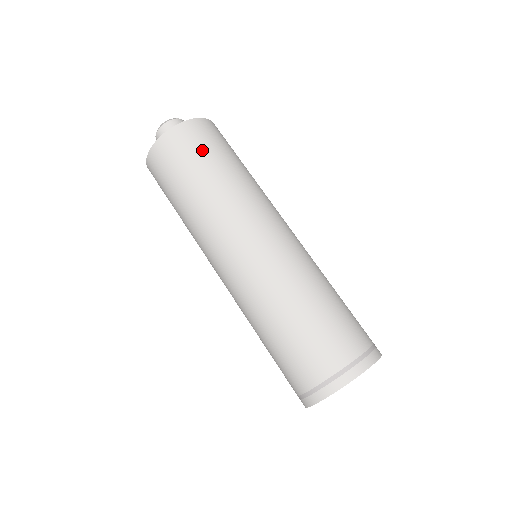
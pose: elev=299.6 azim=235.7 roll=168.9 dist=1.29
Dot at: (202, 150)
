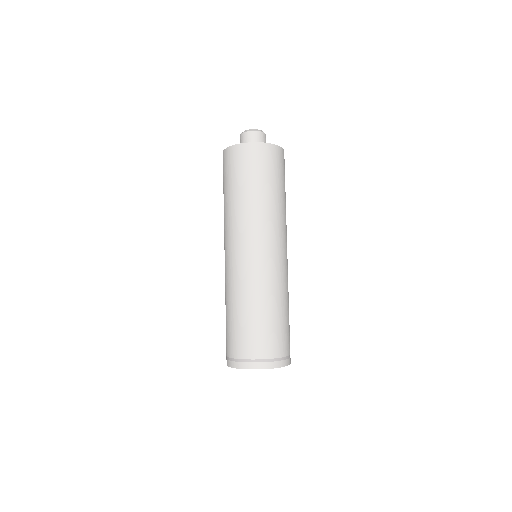
Dot at: (256, 170)
